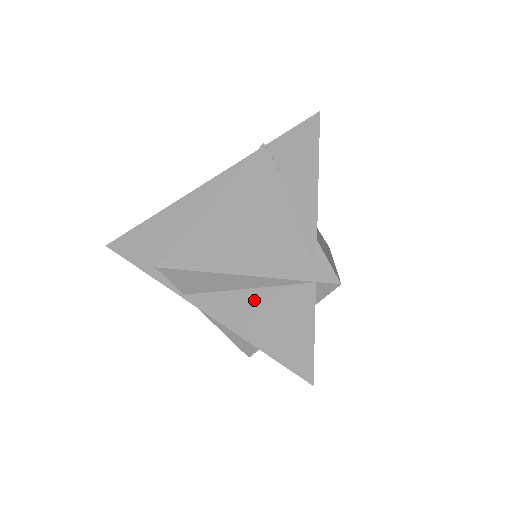
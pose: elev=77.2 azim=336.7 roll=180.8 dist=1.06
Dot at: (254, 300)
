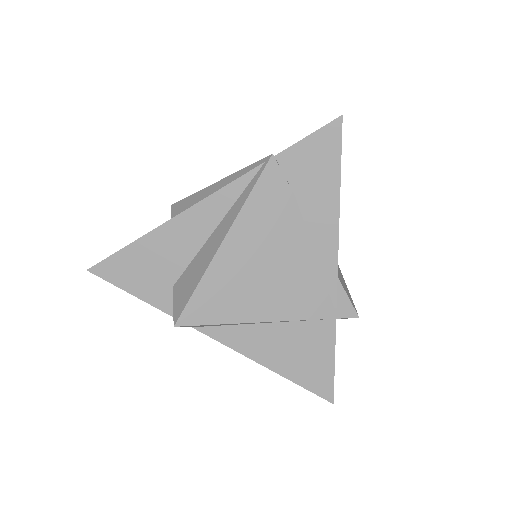
Dot at: (274, 334)
